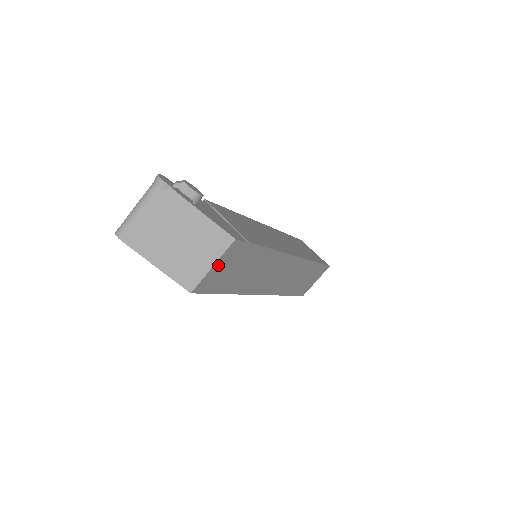
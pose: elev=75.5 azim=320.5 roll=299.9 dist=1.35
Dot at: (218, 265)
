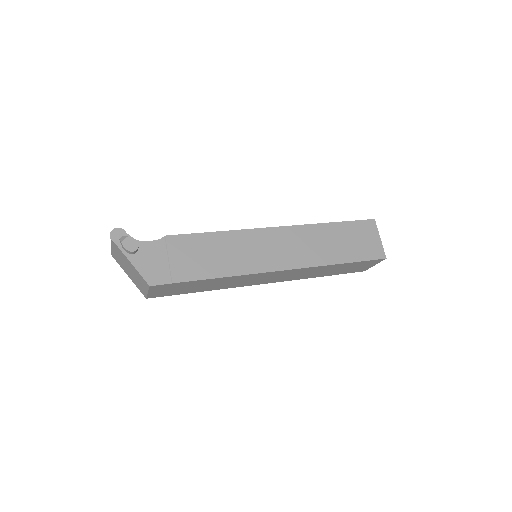
Dot at: (154, 291)
